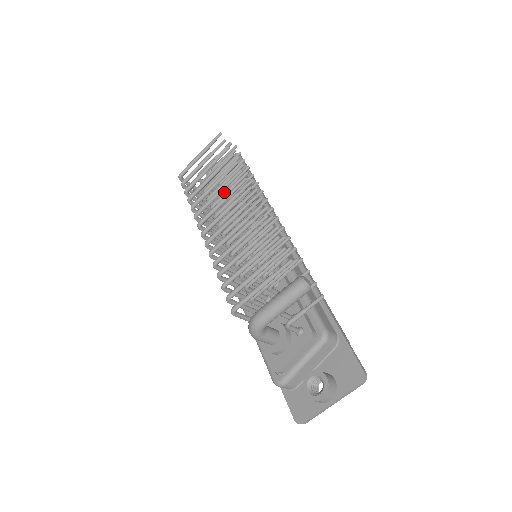
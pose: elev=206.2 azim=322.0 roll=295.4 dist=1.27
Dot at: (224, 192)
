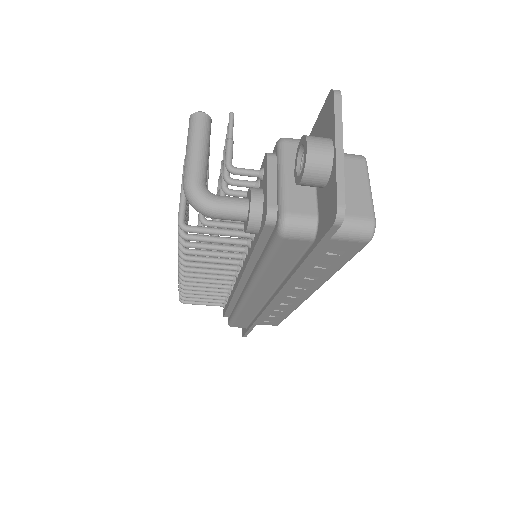
Dot at: occluded
